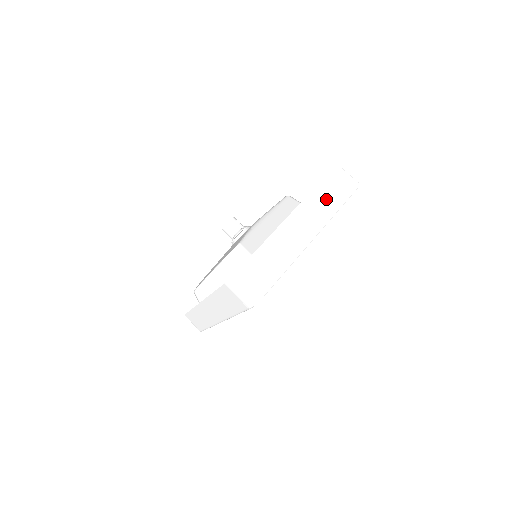
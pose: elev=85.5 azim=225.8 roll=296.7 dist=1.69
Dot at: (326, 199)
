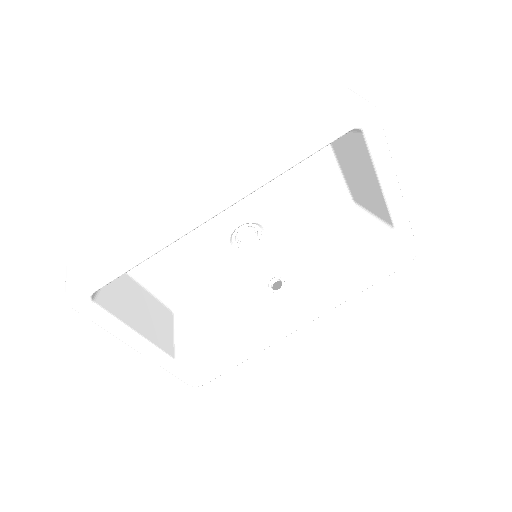
Dot at: occluded
